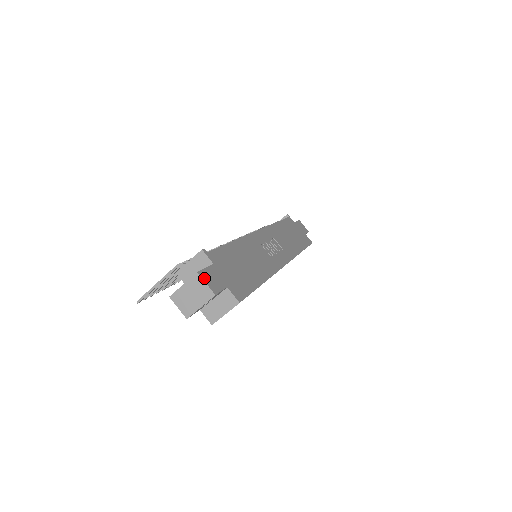
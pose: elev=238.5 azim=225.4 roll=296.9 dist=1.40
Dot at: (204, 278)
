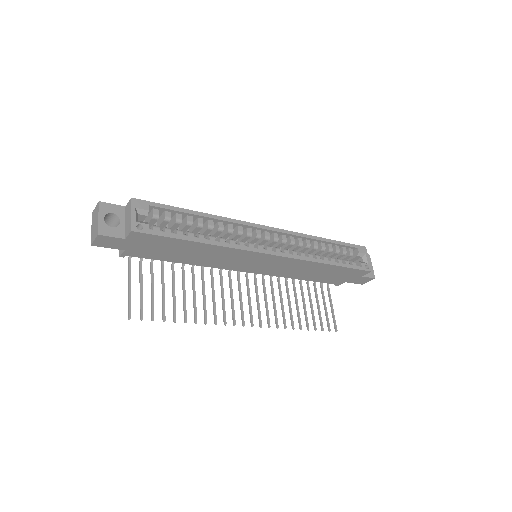
Dot at: occluded
